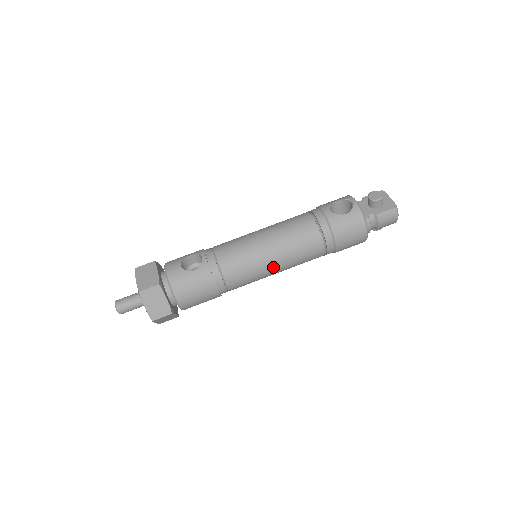
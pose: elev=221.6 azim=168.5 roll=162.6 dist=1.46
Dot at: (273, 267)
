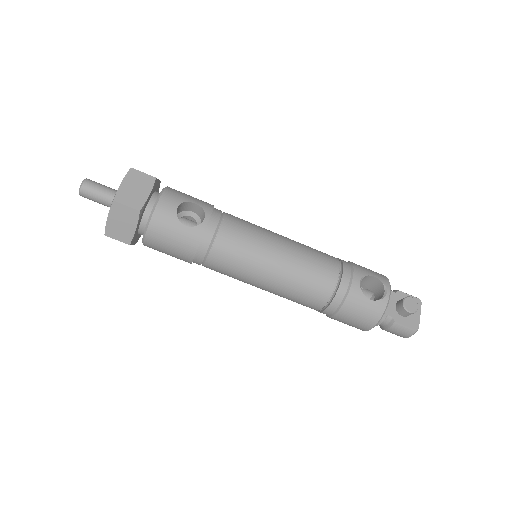
Dot at: (261, 285)
